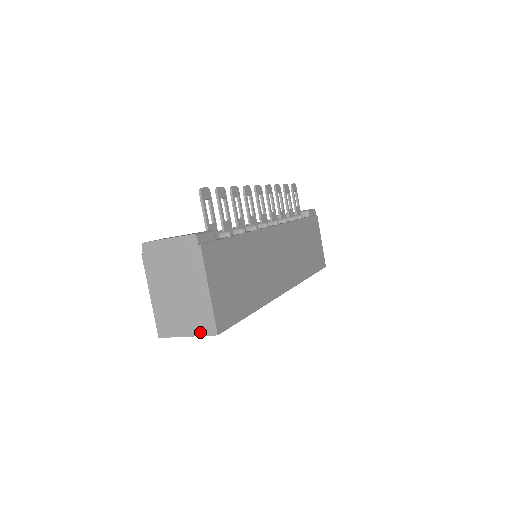
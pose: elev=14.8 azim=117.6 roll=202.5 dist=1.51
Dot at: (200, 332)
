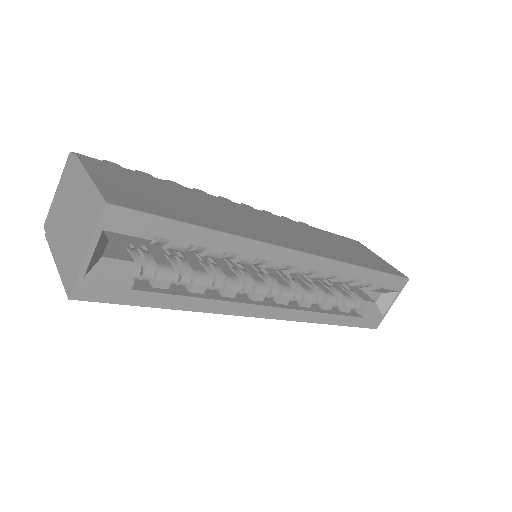
Dot at: (94, 227)
